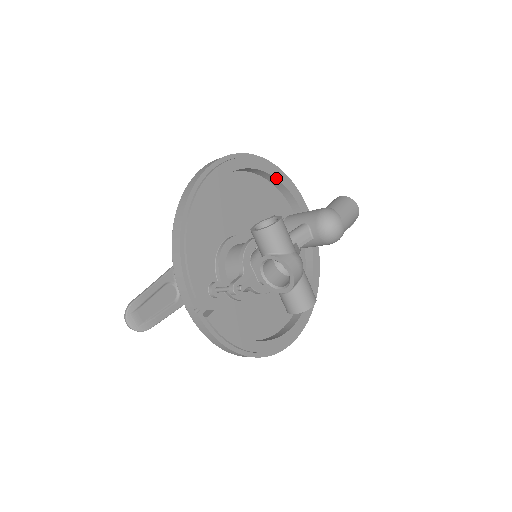
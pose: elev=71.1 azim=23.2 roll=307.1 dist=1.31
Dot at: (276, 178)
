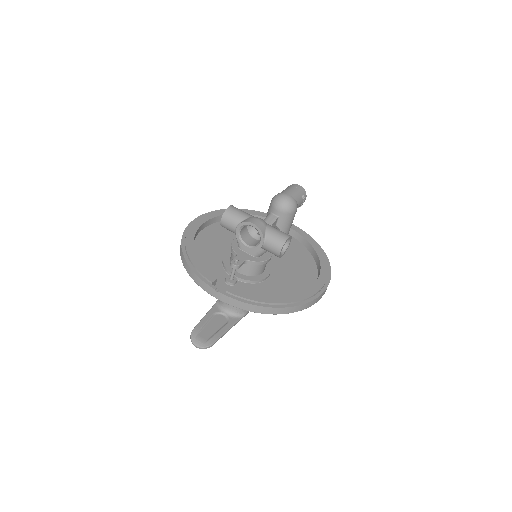
Dot at: occluded
